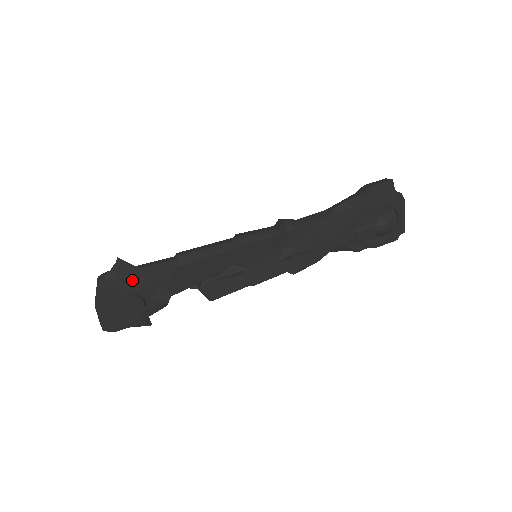
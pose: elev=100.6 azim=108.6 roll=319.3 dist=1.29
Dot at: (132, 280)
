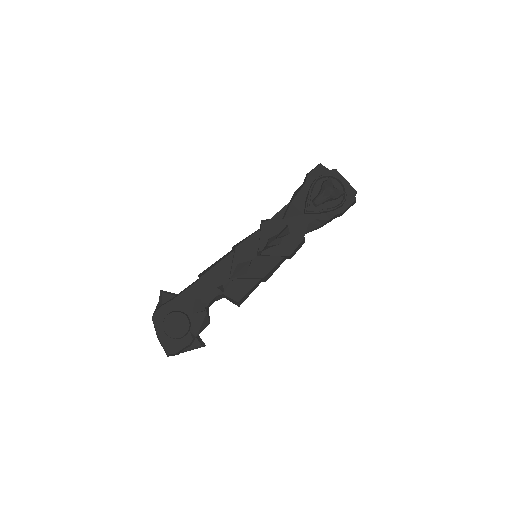
Dot at: (173, 301)
